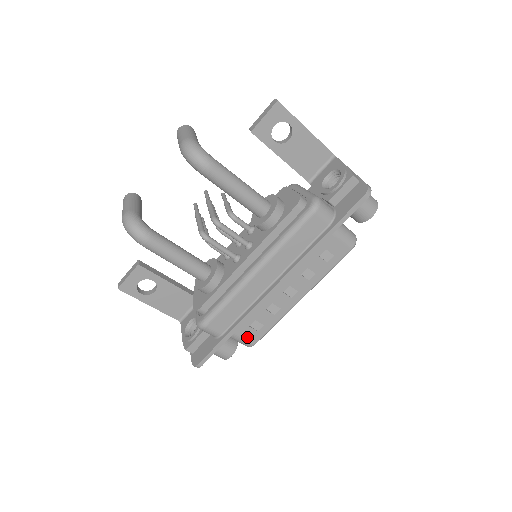
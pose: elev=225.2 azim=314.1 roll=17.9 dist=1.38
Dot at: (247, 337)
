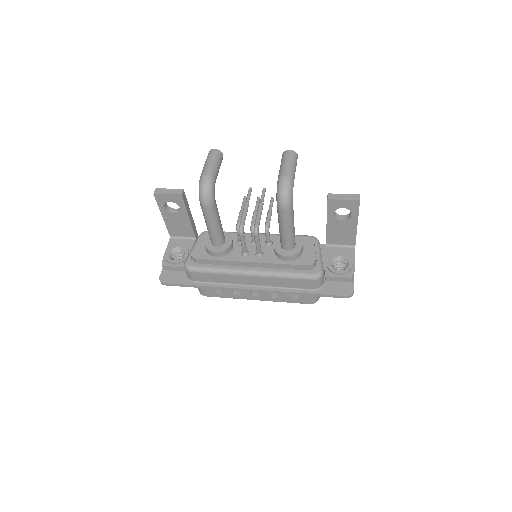
Dot at: (206, 291)
